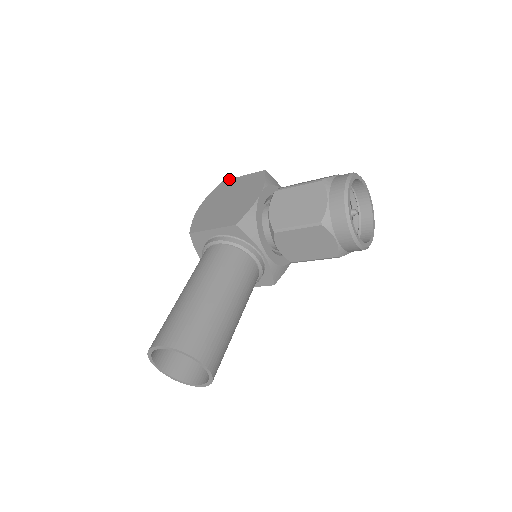
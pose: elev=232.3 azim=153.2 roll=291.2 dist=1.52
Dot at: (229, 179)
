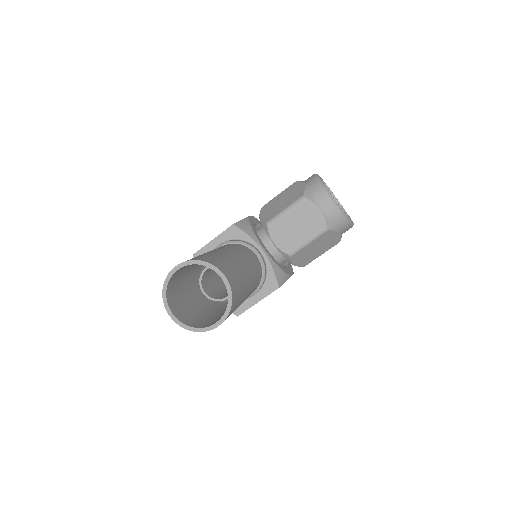
Dot at: occluded
